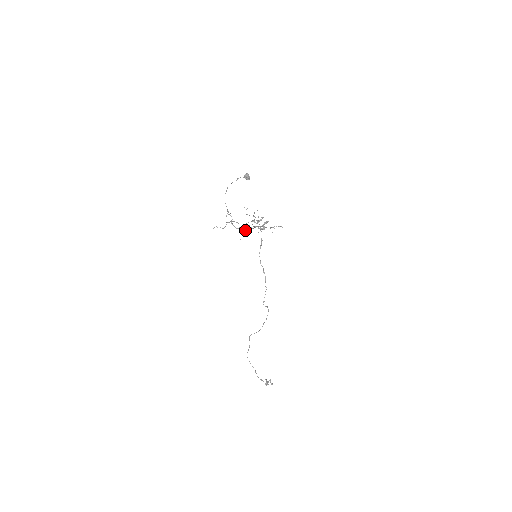
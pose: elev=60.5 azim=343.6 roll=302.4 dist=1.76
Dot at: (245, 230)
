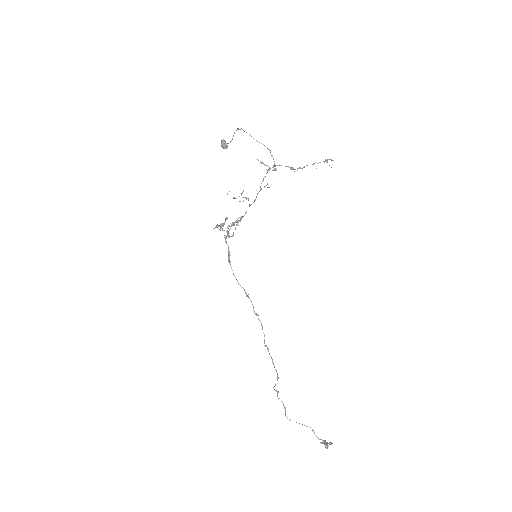
Dot at: (302, 168)
